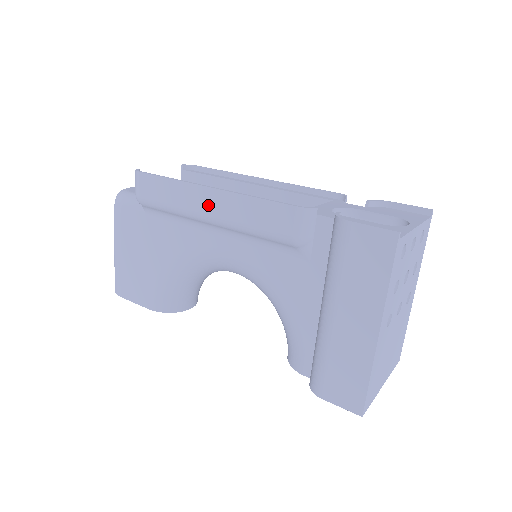
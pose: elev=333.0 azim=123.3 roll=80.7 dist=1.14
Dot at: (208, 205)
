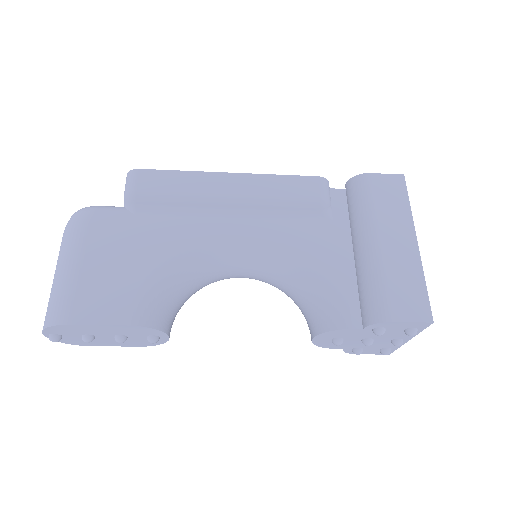
Dot at: (230, 186)
